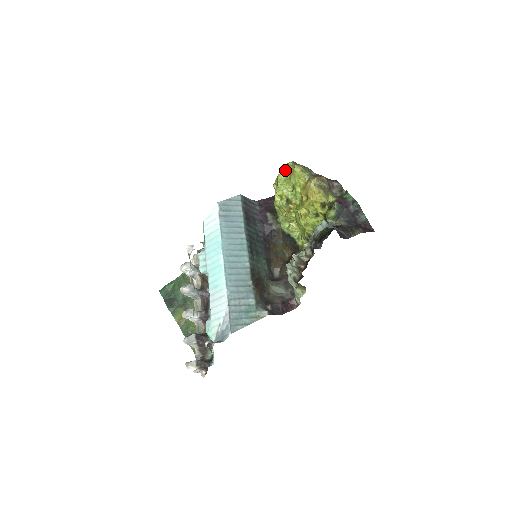
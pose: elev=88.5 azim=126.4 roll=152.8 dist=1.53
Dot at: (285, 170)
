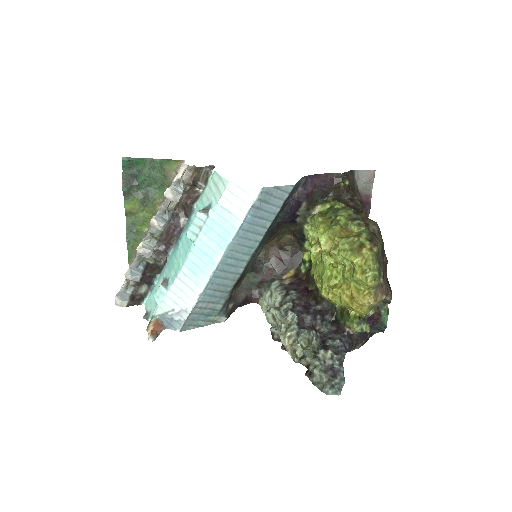
Dot at: (361, 253)
